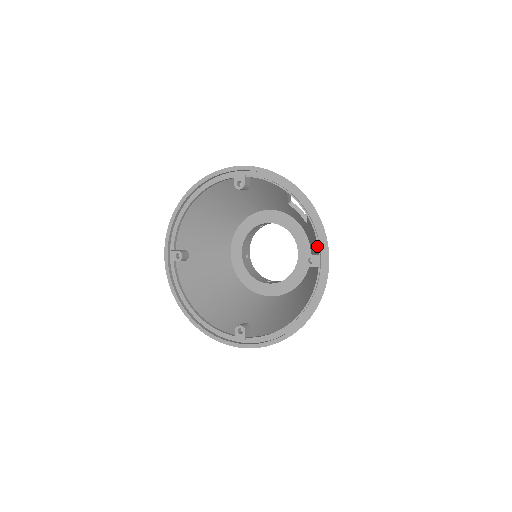
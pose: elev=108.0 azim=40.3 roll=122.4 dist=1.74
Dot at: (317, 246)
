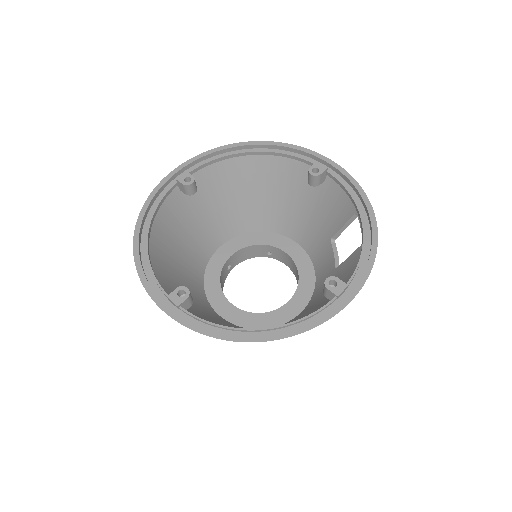
Dot at: occluded
